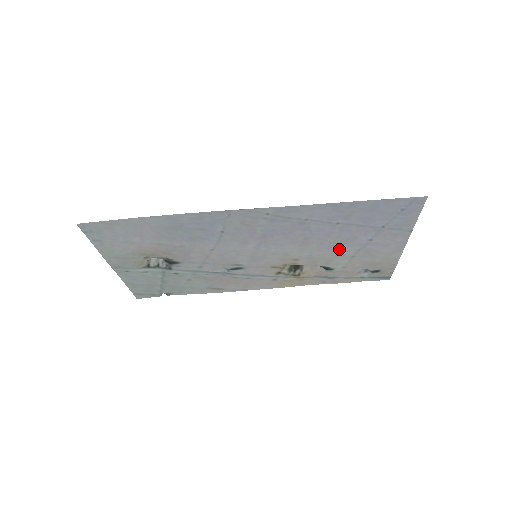
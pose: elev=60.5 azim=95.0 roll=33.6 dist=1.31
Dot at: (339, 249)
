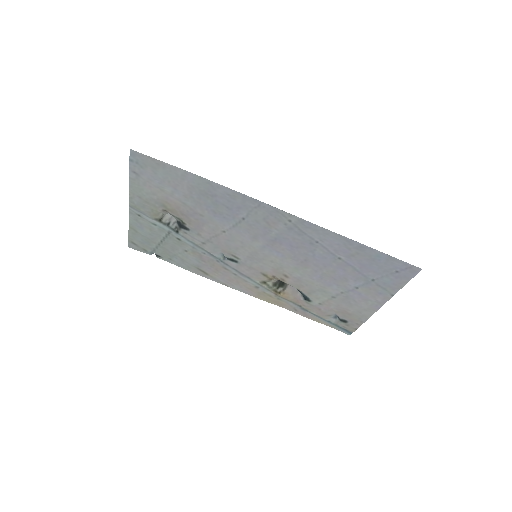
Dot at: (327, 284)
